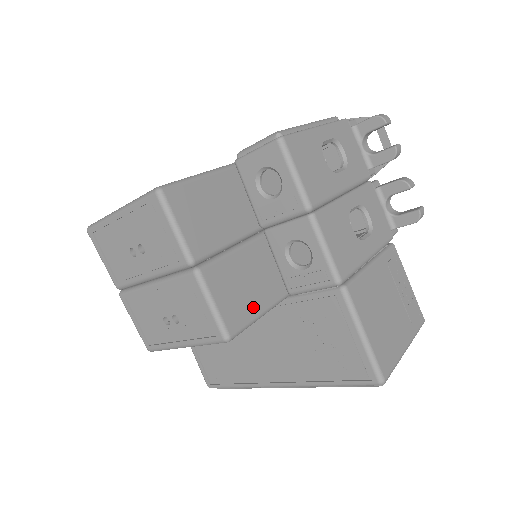
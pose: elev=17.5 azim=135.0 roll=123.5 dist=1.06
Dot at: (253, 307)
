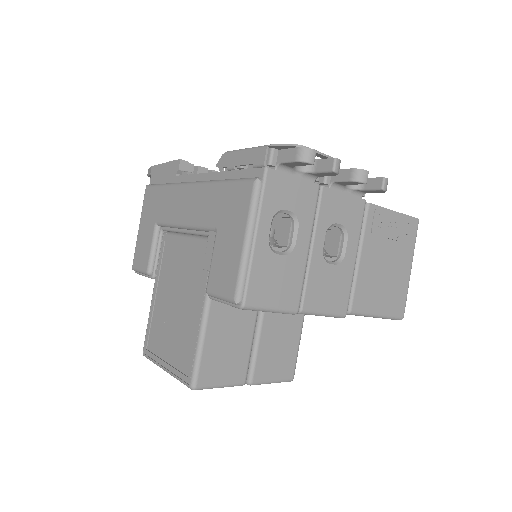
Dot at: (292, 347)
